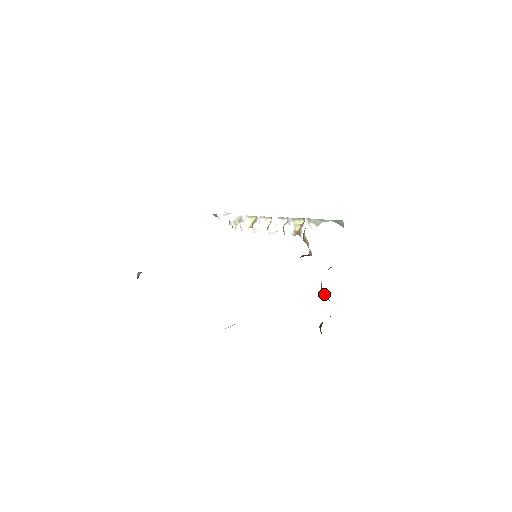
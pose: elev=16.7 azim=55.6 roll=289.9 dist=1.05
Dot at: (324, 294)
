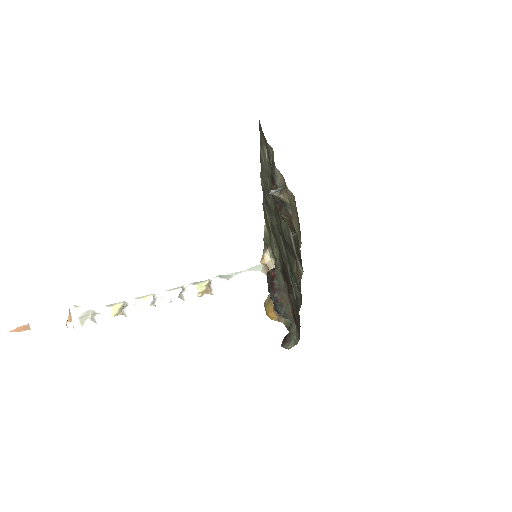
Dot at: (275, 317)
